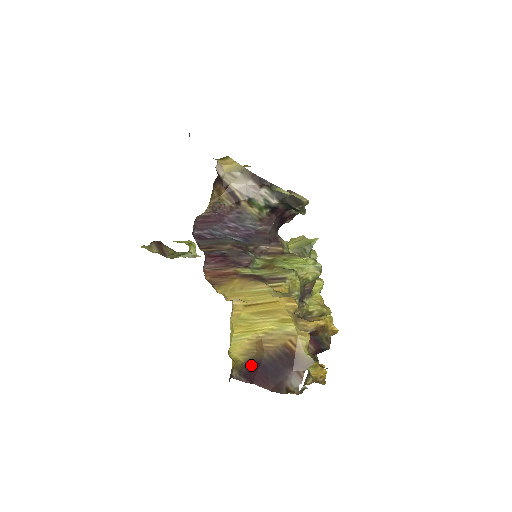
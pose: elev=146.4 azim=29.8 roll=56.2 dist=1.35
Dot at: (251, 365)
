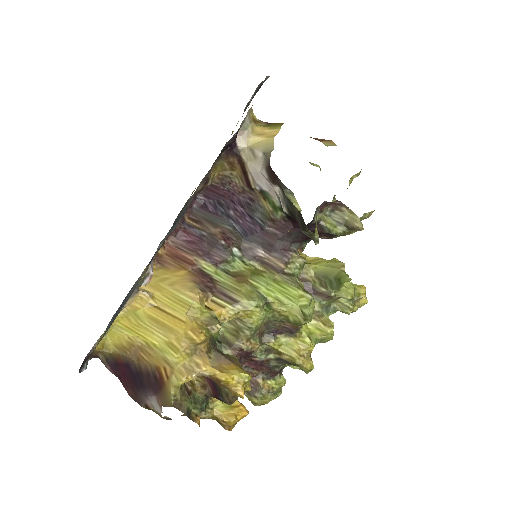
Dot at: (120, 361)
